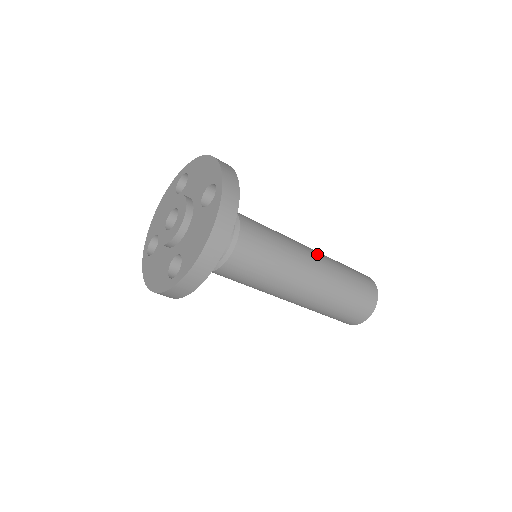
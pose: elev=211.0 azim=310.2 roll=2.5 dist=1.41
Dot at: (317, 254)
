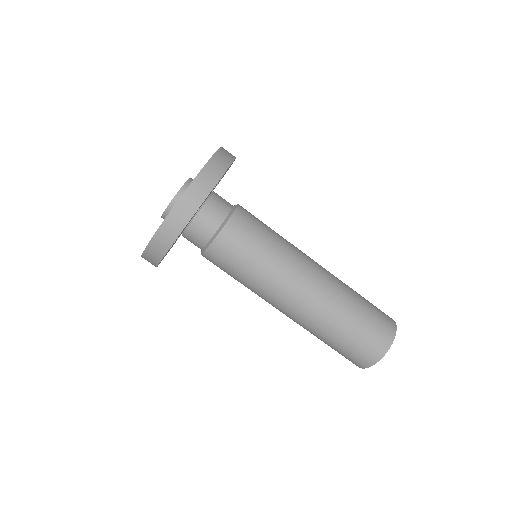
Dot at: (322, 269)
